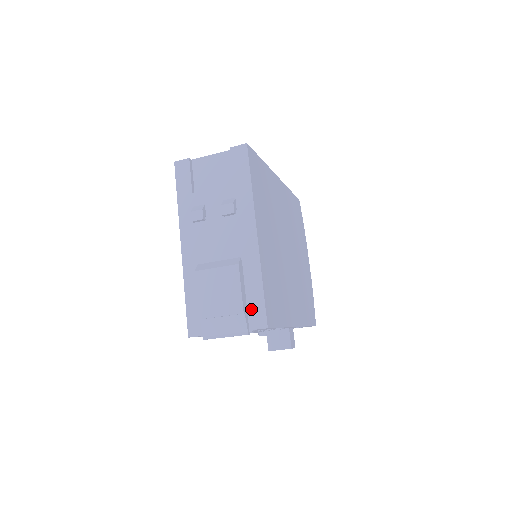
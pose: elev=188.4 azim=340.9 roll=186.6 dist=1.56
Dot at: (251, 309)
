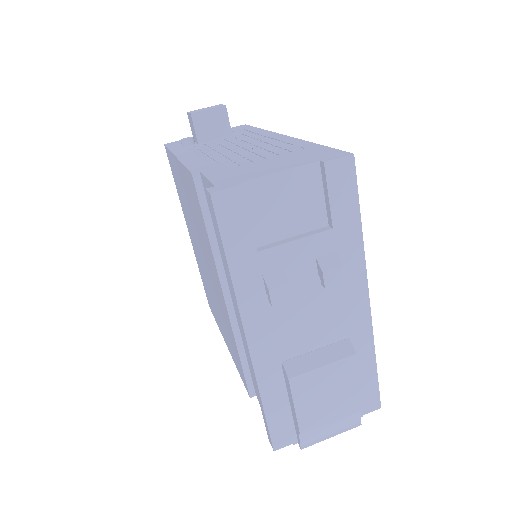
Dot at: occluded
